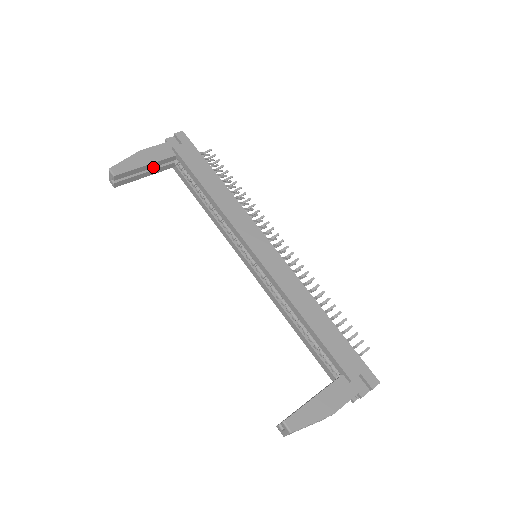
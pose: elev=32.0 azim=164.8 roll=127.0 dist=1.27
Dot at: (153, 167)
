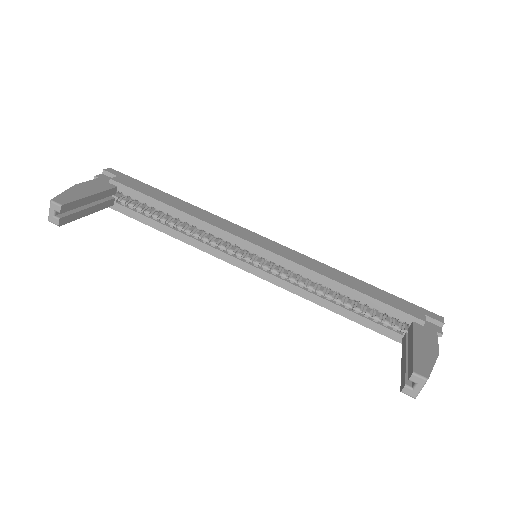
Dot at: (94, 203)
